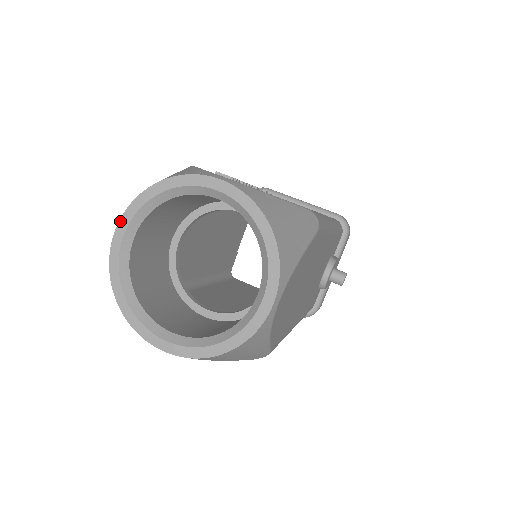
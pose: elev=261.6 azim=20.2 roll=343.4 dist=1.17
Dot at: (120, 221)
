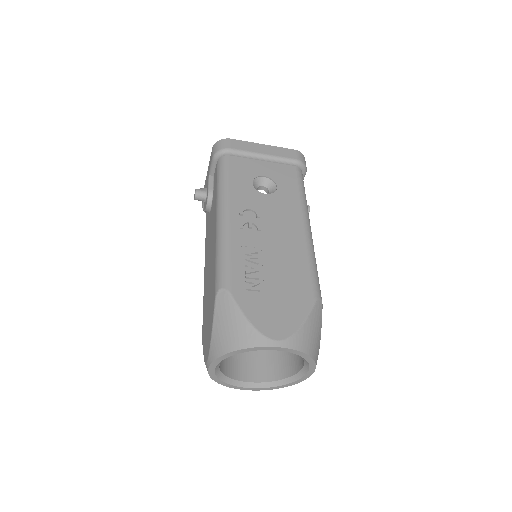
Dot at: (211, 364)
